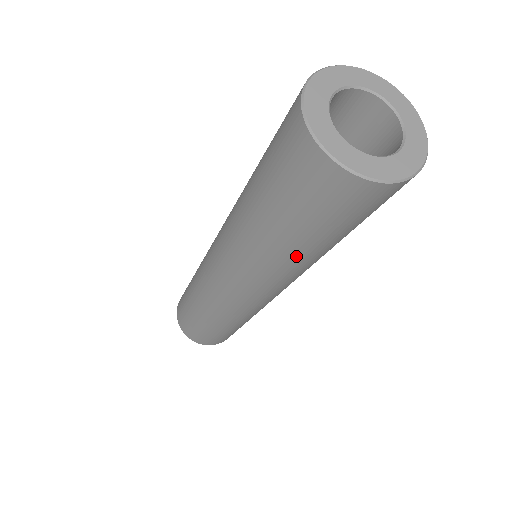
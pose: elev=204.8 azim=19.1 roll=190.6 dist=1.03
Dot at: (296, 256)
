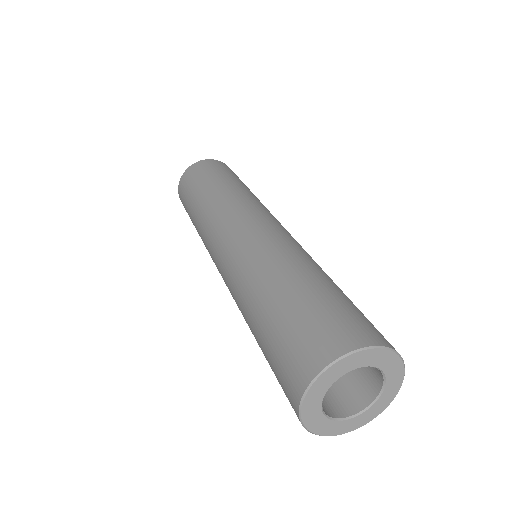
Dot at: occluded
